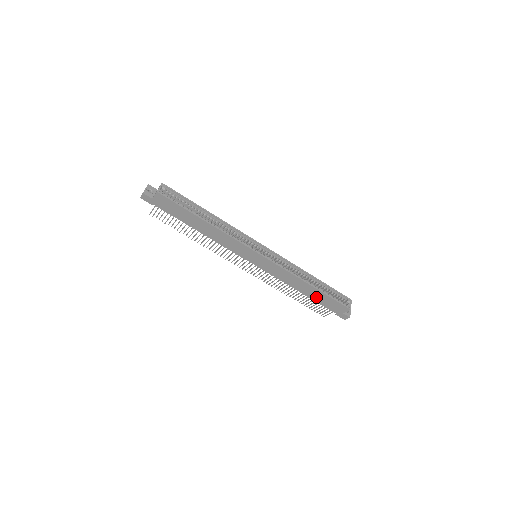
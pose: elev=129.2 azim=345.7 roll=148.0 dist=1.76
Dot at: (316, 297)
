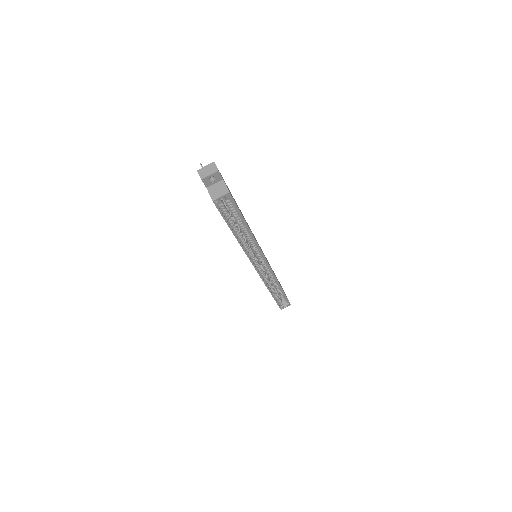
Dot at: occluded
